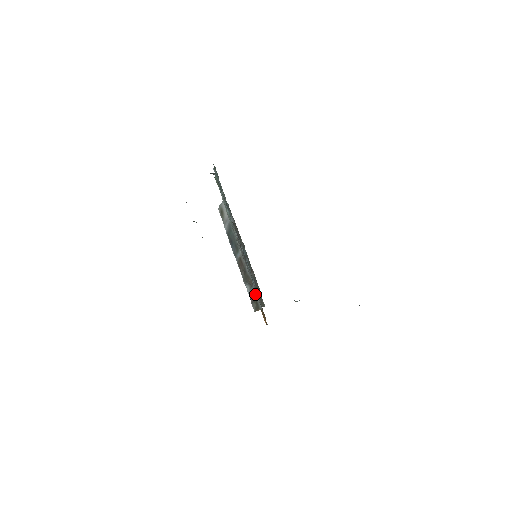
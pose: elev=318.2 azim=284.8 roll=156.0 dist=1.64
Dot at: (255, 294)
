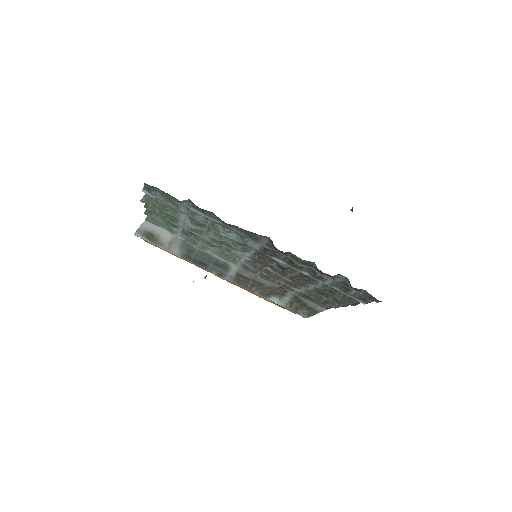
Dot at: (299, 301)
